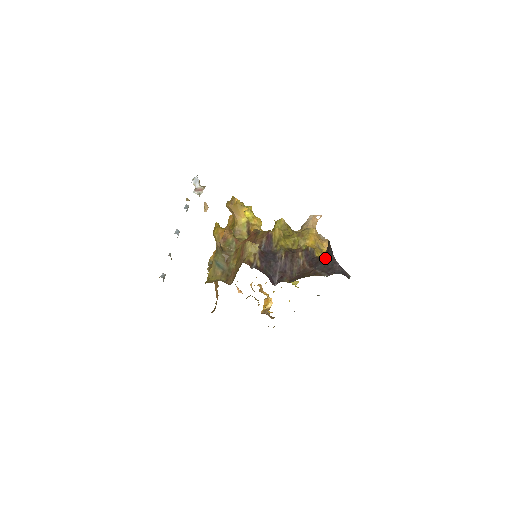
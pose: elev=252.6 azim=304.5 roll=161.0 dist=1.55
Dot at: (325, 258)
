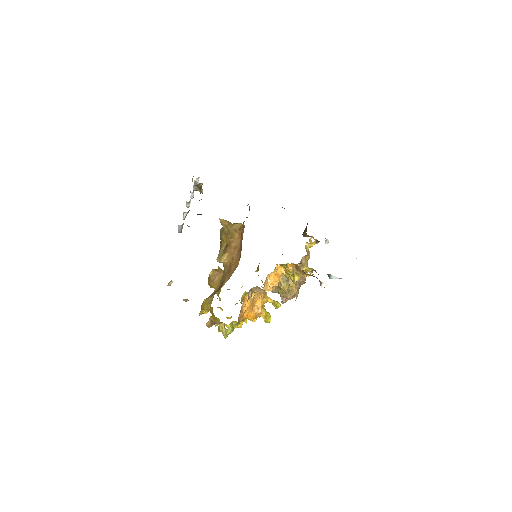
Dot at: occluded
